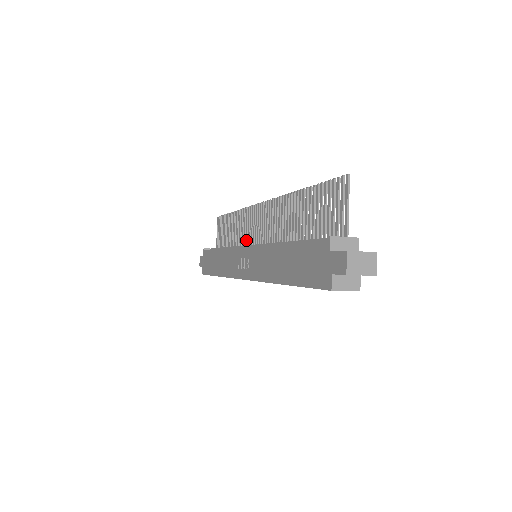
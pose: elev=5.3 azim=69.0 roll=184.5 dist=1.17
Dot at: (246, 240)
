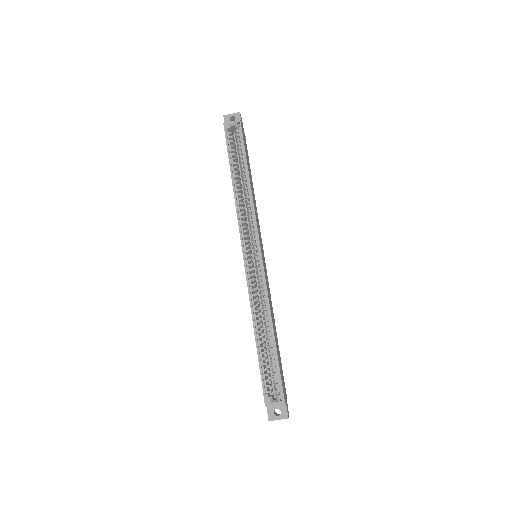
Dot at: occluded
